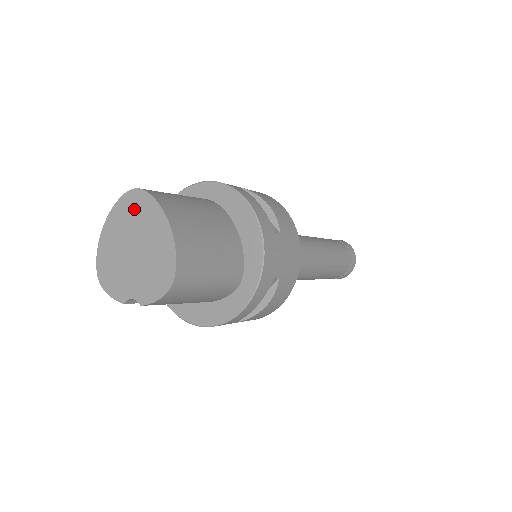
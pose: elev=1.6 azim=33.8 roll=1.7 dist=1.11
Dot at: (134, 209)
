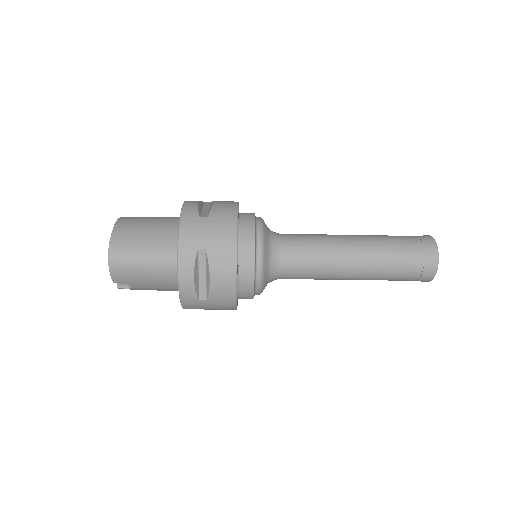
Dot at: occluded
